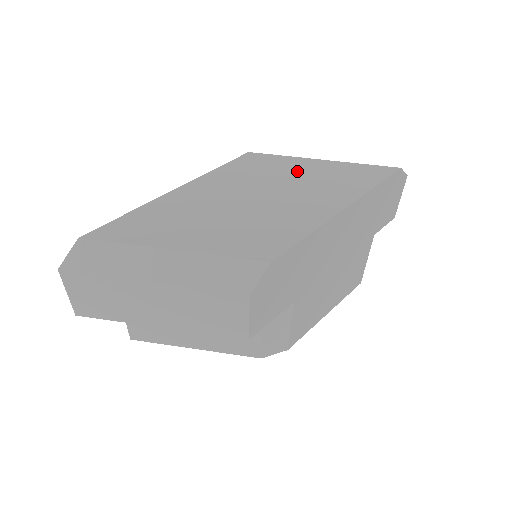
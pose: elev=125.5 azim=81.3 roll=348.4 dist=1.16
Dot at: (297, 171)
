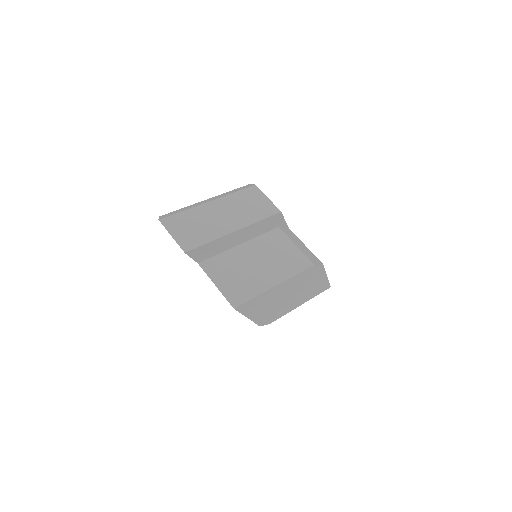
Dot at: occluded
